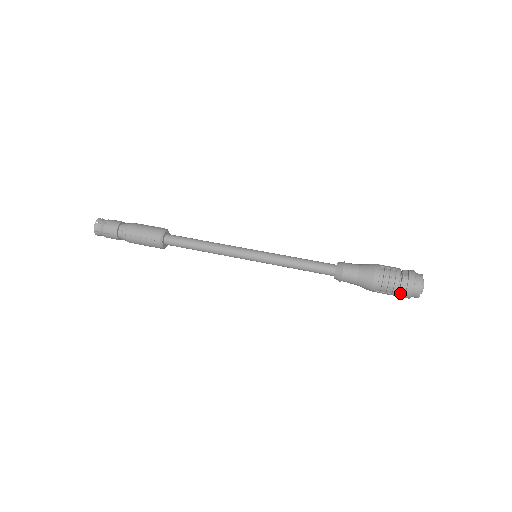
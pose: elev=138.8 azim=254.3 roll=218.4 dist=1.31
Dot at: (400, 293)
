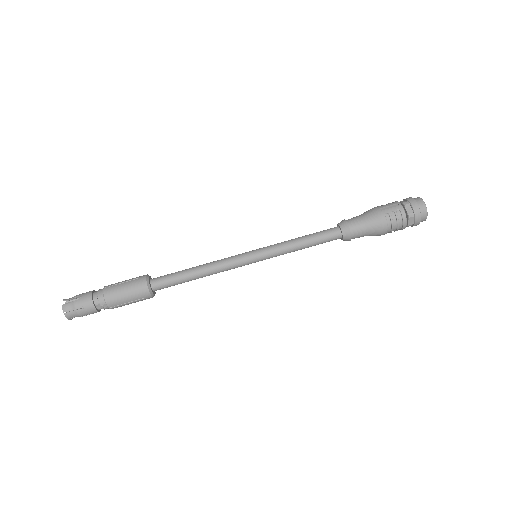
Dot at: (407, 226)
